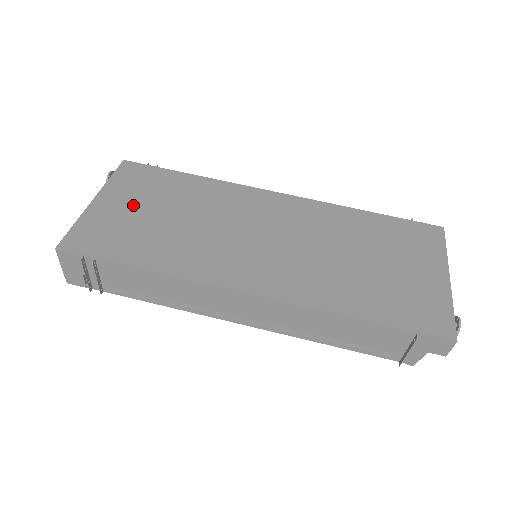
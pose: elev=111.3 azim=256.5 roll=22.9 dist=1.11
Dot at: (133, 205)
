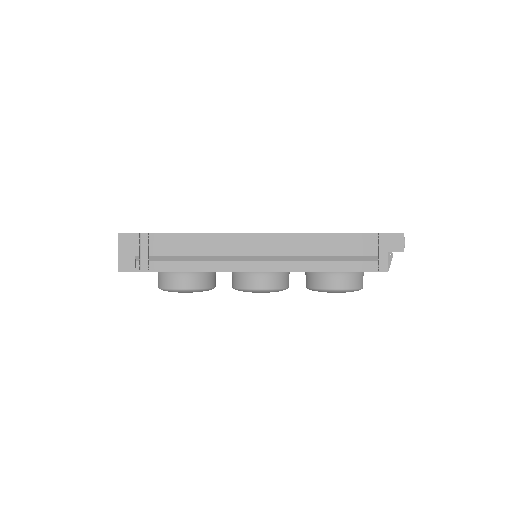
Dot at: occluded
